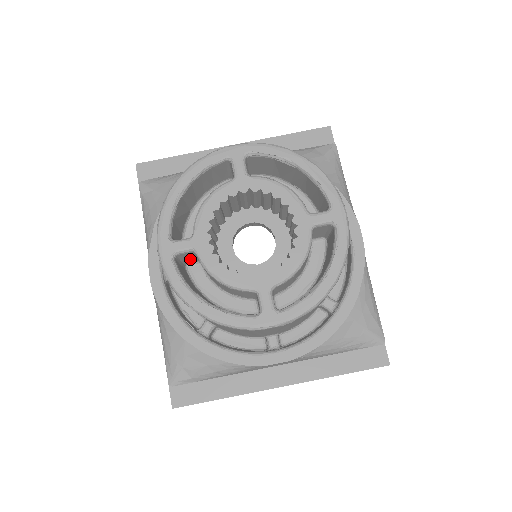
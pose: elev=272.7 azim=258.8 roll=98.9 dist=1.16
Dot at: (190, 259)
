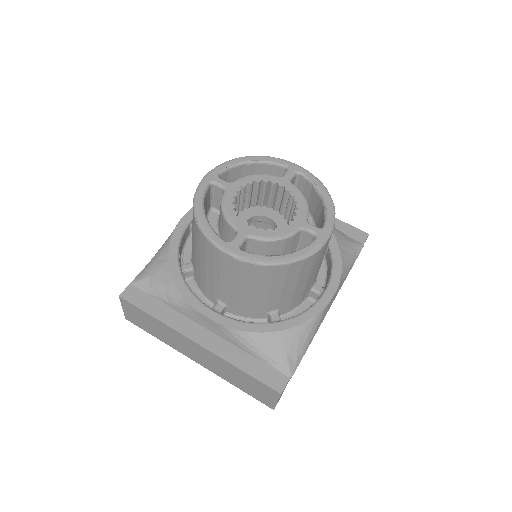
Dot at: (218, 202)
